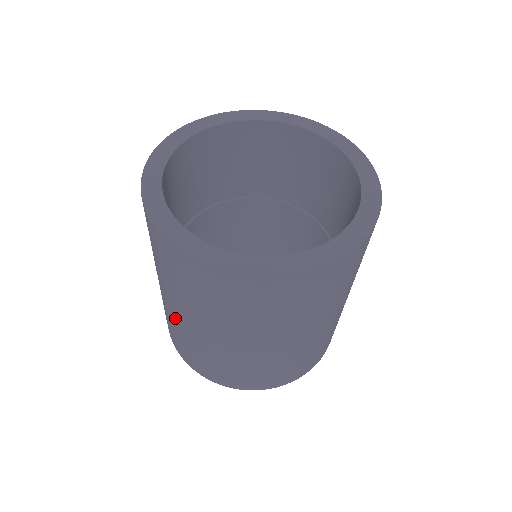
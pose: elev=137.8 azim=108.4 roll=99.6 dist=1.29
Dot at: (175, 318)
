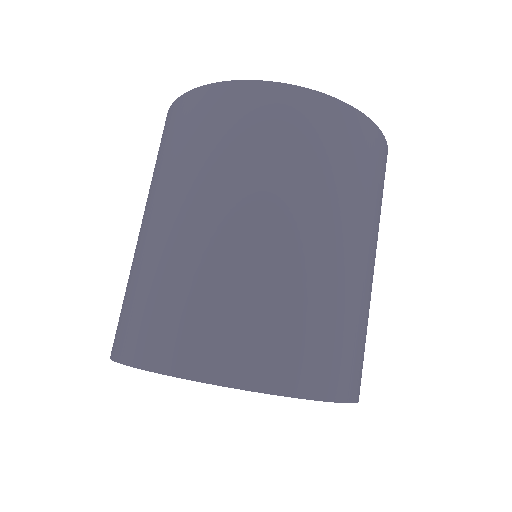
Dot at: occluded
